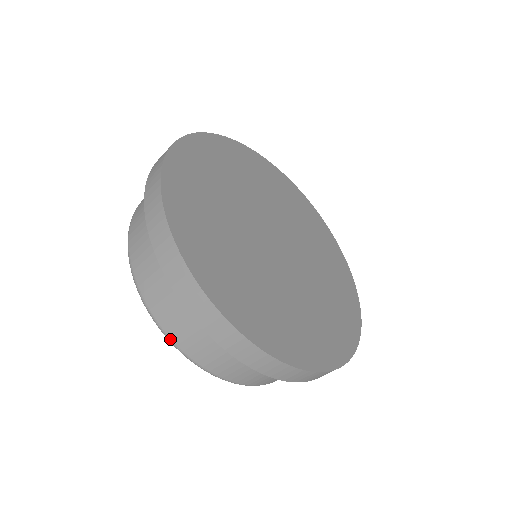
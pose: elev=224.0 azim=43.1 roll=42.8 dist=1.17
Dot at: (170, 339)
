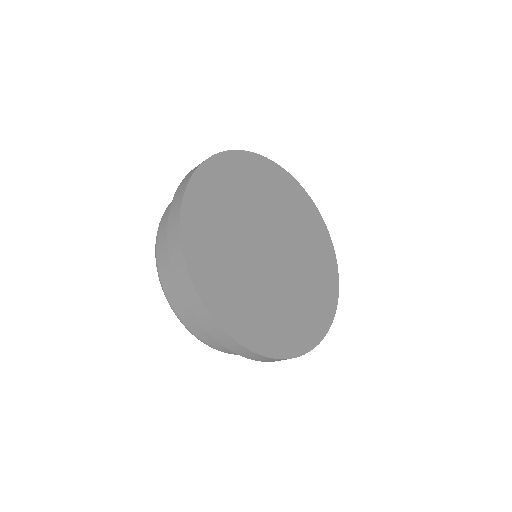
Dot at: (159, 276)
